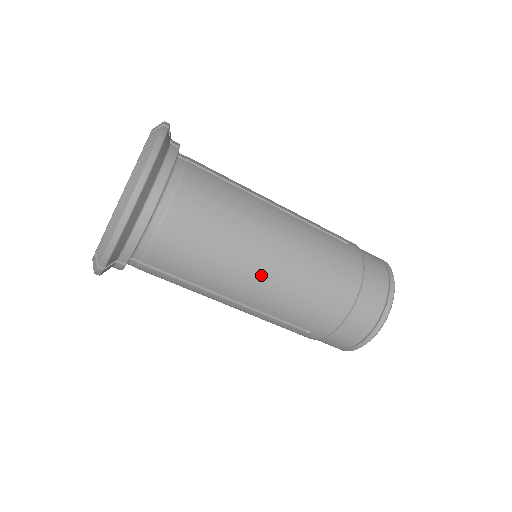
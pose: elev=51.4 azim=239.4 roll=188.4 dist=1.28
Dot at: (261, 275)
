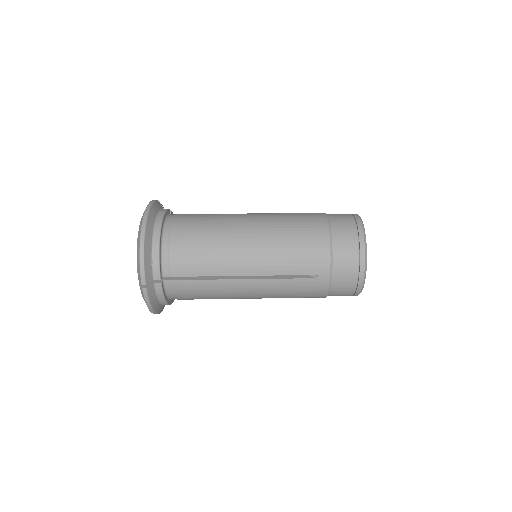
Dot at: (250, 244)
